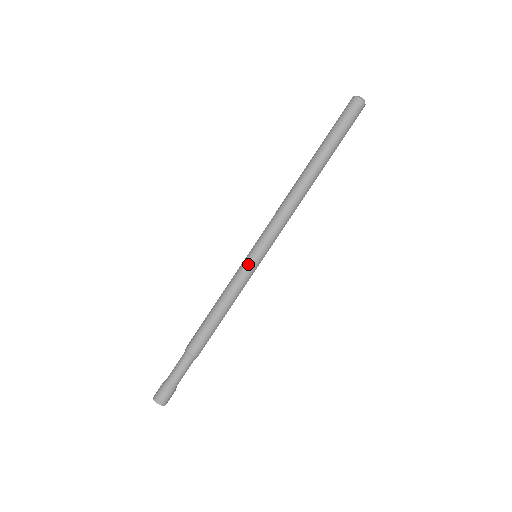
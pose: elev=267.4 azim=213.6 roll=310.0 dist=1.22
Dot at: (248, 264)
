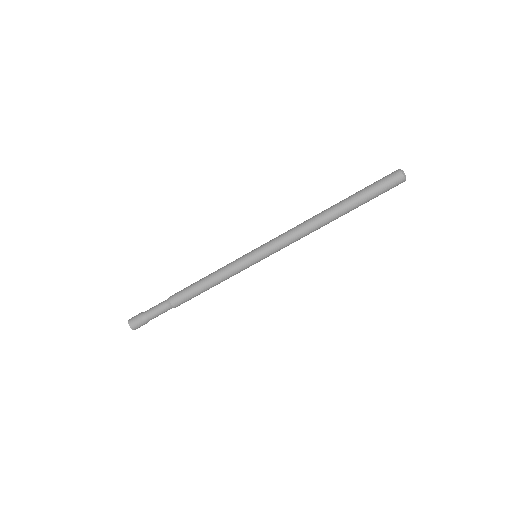
Dot at: (250, 265)
